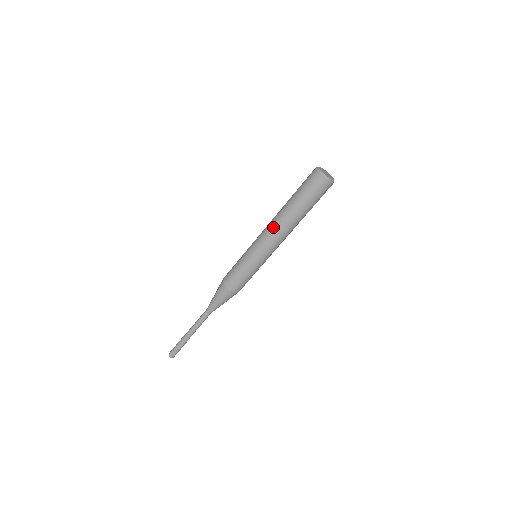
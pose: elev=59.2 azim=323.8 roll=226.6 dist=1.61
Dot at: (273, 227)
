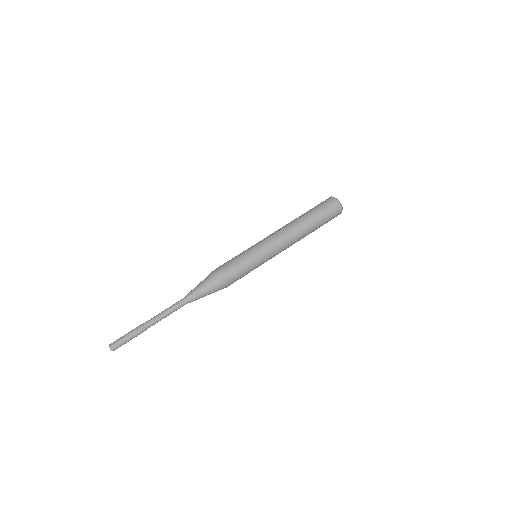
Dot at: (283, 228)
